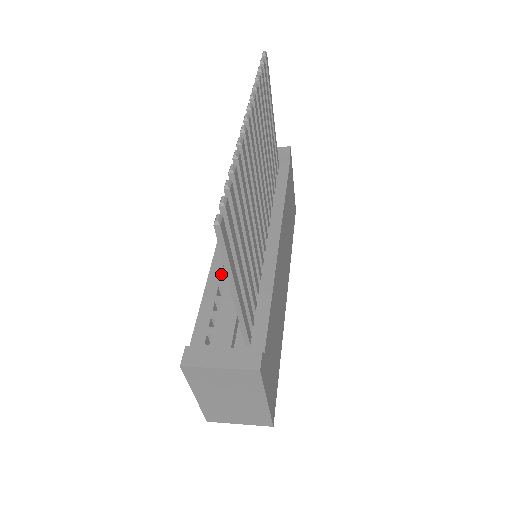
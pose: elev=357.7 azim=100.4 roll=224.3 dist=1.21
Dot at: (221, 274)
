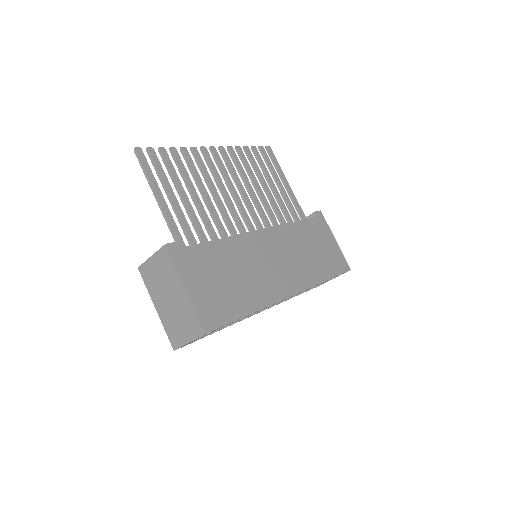
Dot at: occluded
